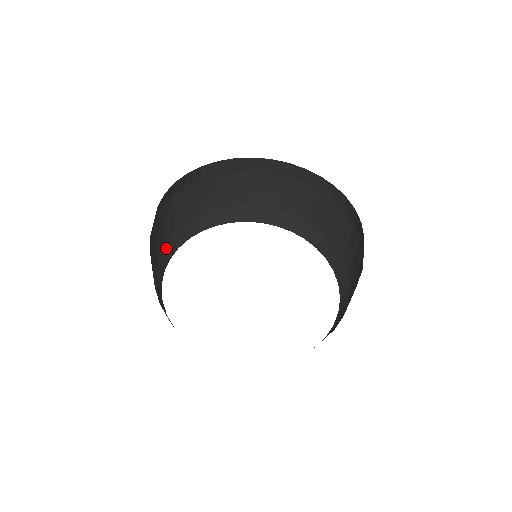
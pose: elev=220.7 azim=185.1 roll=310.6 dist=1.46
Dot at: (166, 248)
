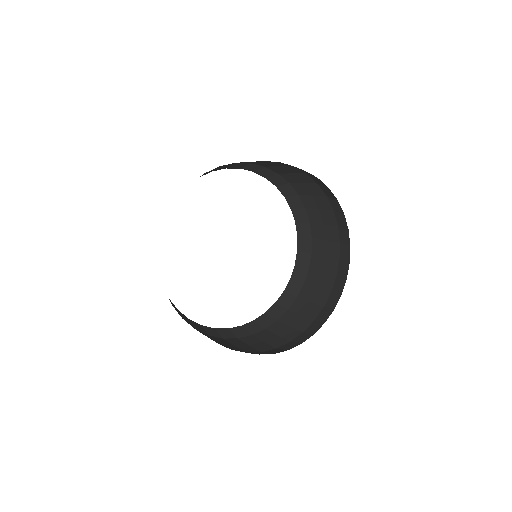
Dot at: (218, 167)
